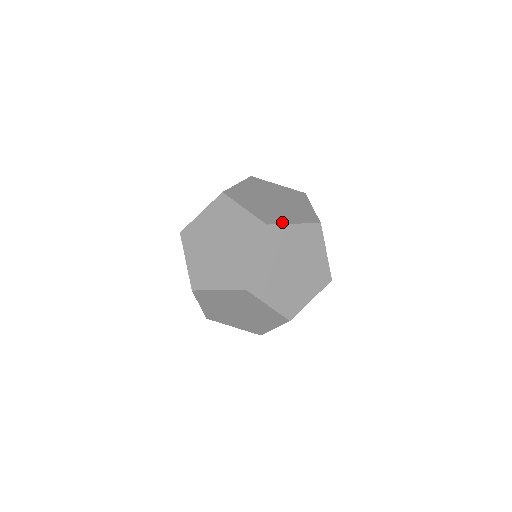
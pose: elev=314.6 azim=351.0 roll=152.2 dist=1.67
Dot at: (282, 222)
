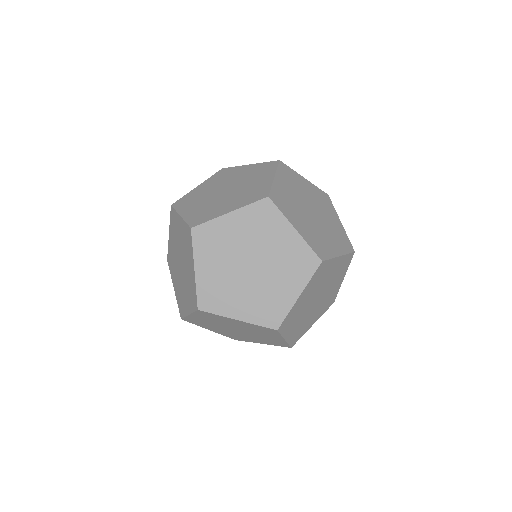
Dot at: (286, 214)
